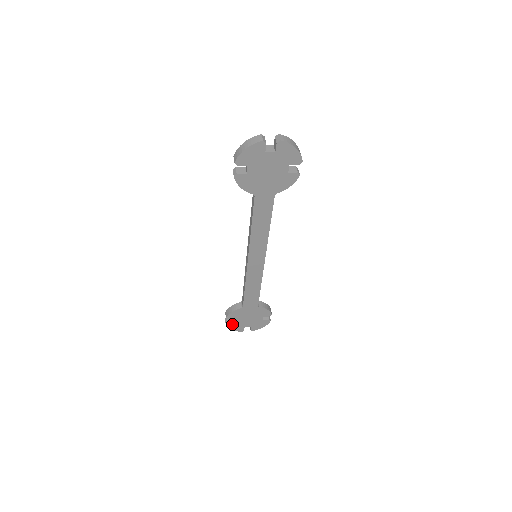
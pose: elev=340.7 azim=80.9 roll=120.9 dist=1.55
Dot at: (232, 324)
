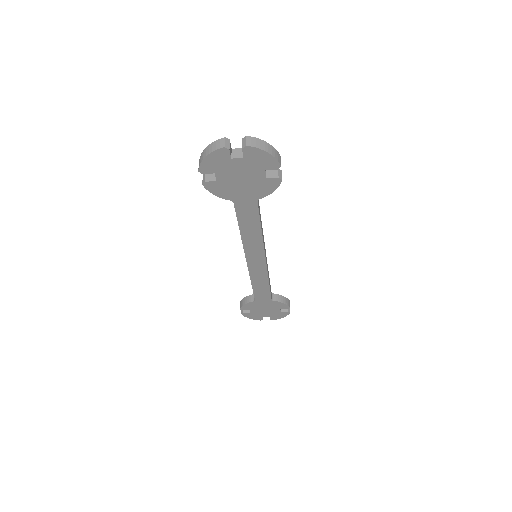
Dot at: (248, 314)
